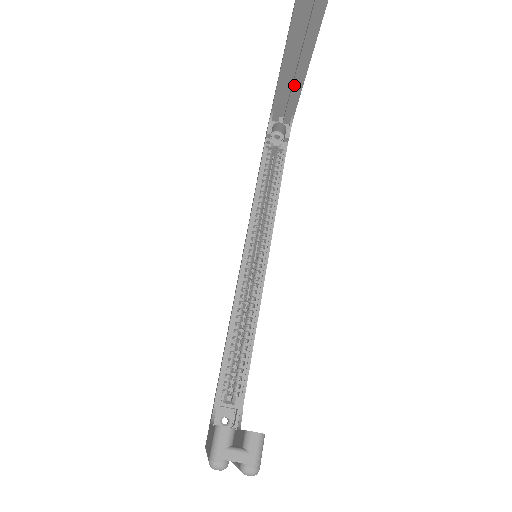
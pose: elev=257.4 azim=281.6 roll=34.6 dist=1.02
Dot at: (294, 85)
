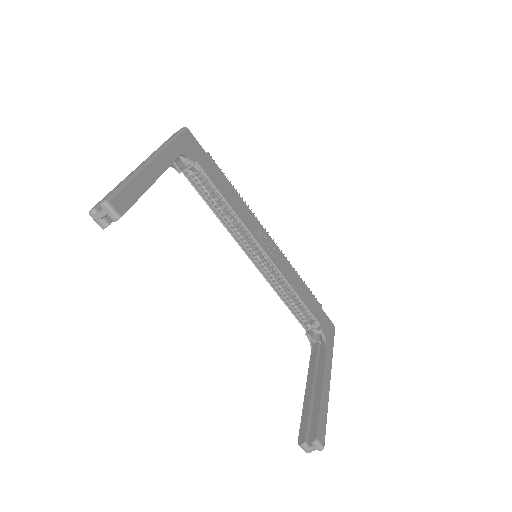
Dot at: occluded
